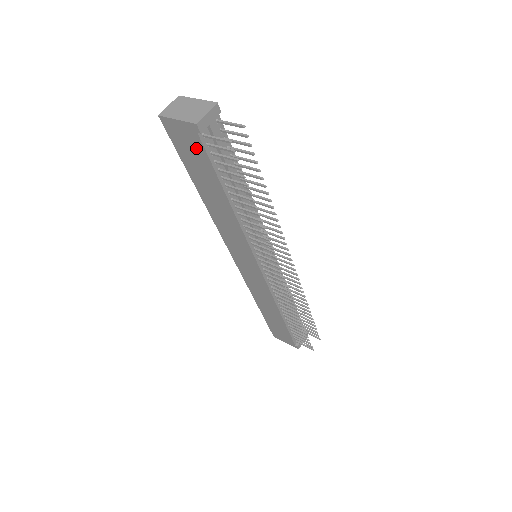
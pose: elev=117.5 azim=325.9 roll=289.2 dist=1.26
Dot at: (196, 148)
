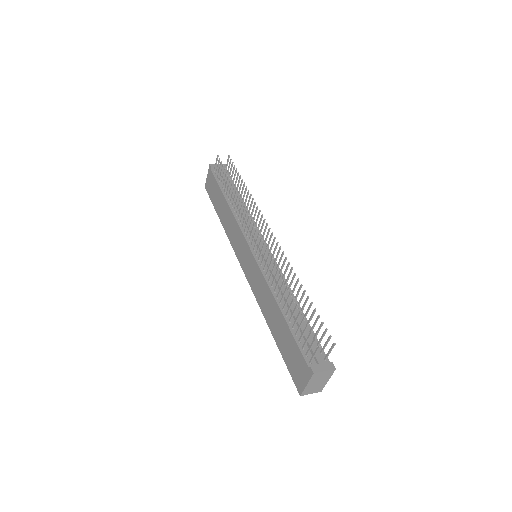
Dot at: (213, 181)
